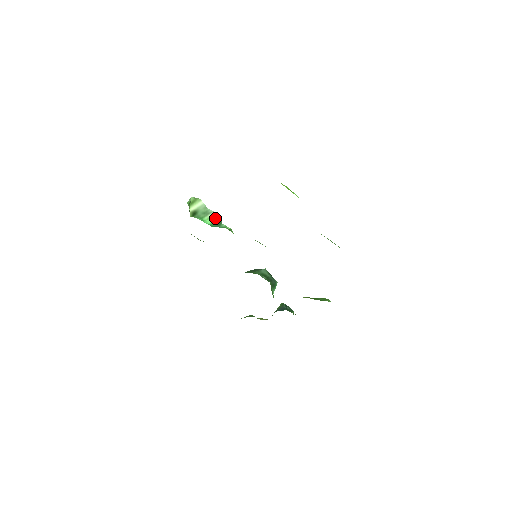
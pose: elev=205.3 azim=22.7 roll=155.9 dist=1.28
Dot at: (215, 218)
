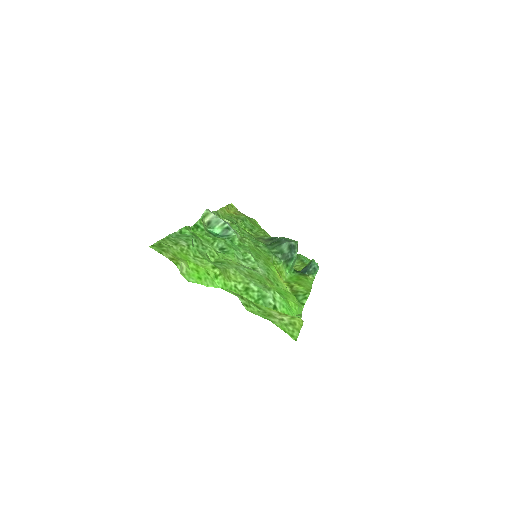
Dot at: (224, 227)
